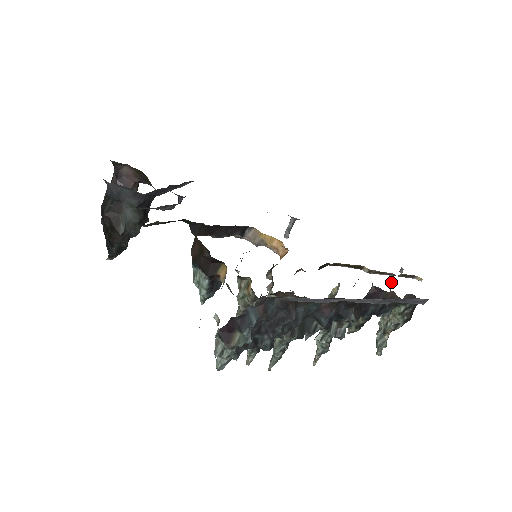
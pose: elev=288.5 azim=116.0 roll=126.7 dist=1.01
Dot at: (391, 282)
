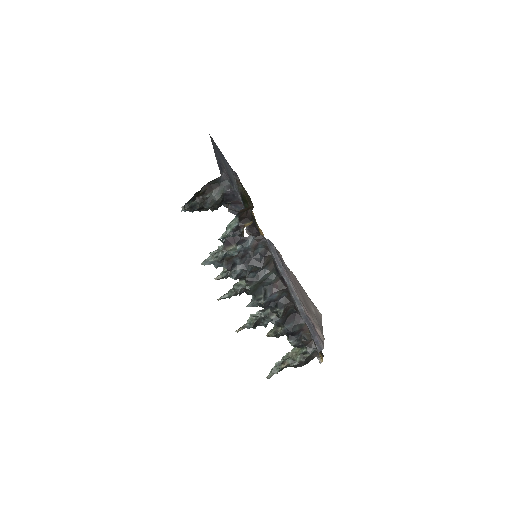
Dot at: occluded
